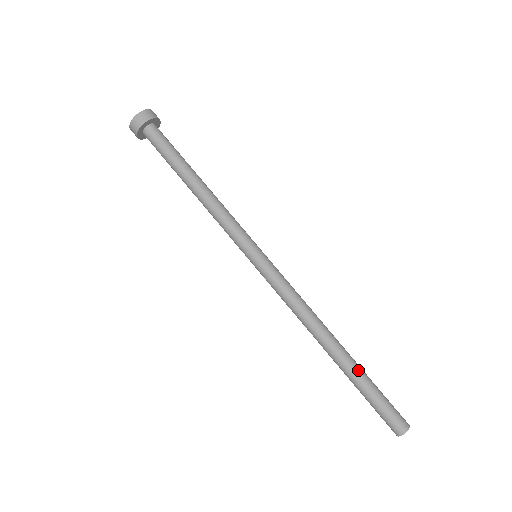
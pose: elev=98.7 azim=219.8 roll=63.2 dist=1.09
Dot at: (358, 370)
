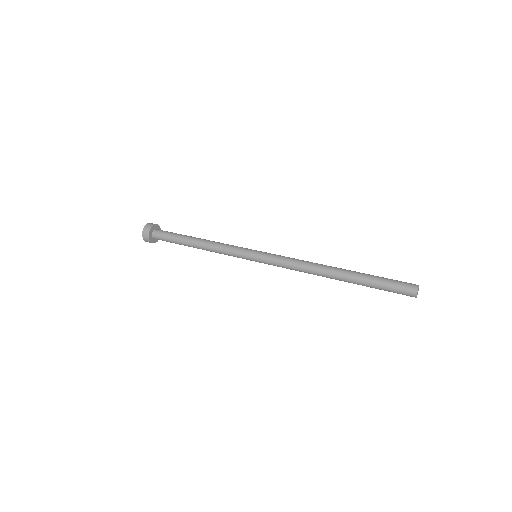
Dot at: (360, 275)
